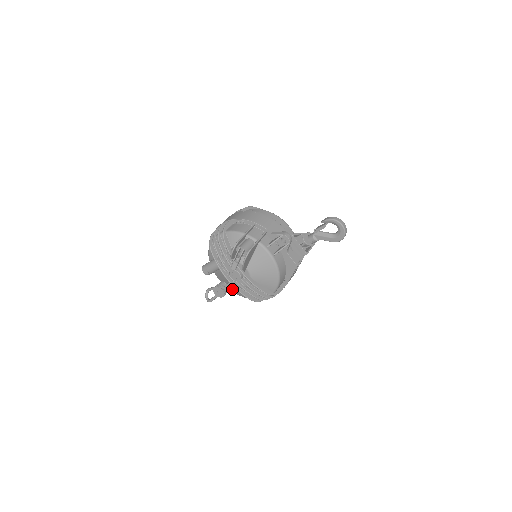
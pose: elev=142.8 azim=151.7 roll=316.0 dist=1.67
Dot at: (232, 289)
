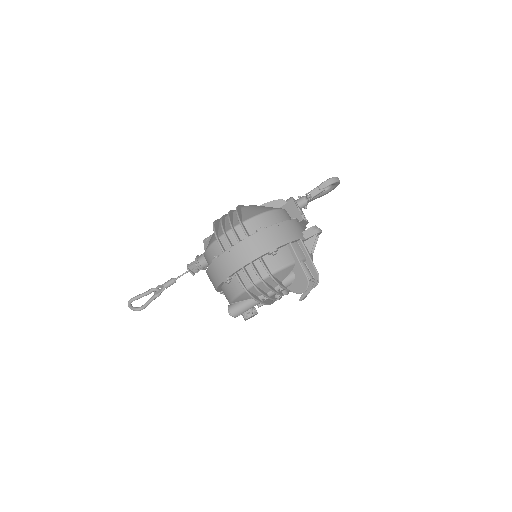
Dot at: occluded
